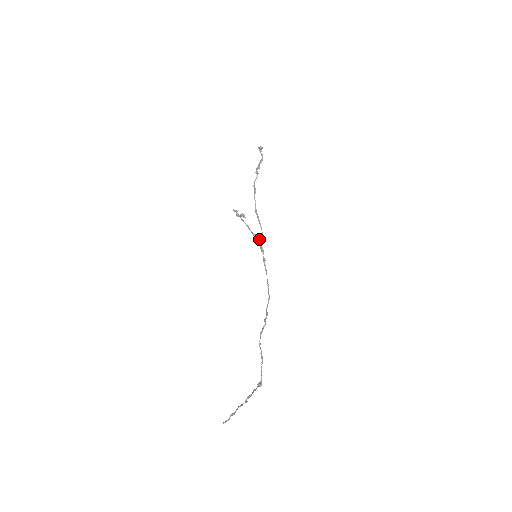
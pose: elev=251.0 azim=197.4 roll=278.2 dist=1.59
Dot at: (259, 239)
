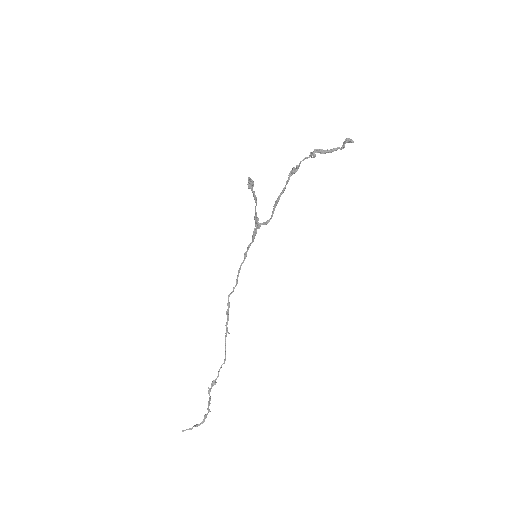
Dot at: (259, 225)
